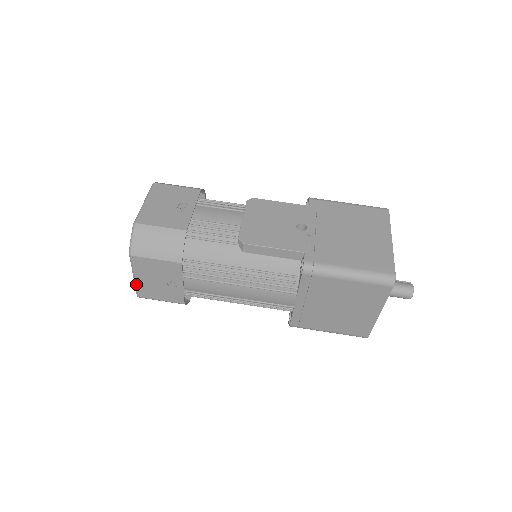
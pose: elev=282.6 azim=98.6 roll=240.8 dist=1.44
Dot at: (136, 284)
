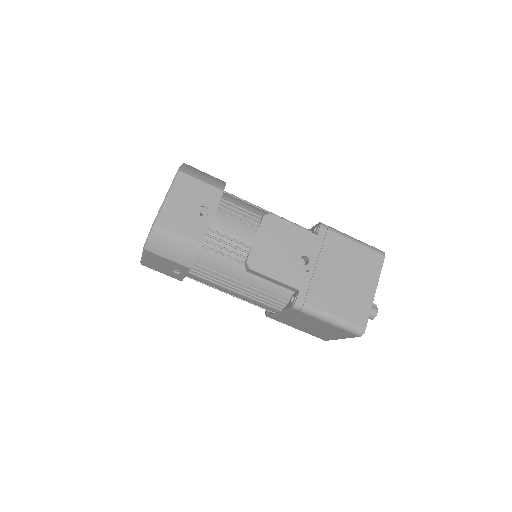
Dot at: (143, 260)
